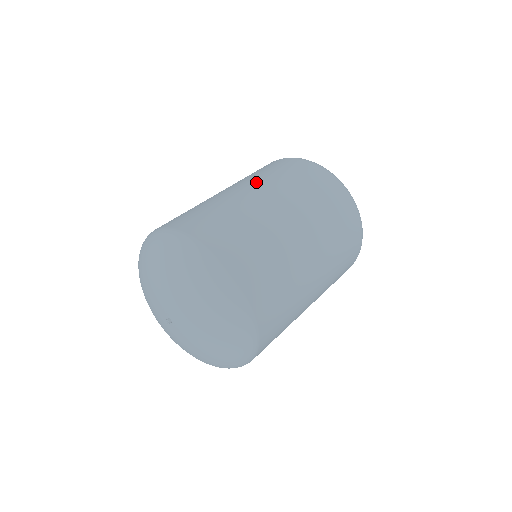
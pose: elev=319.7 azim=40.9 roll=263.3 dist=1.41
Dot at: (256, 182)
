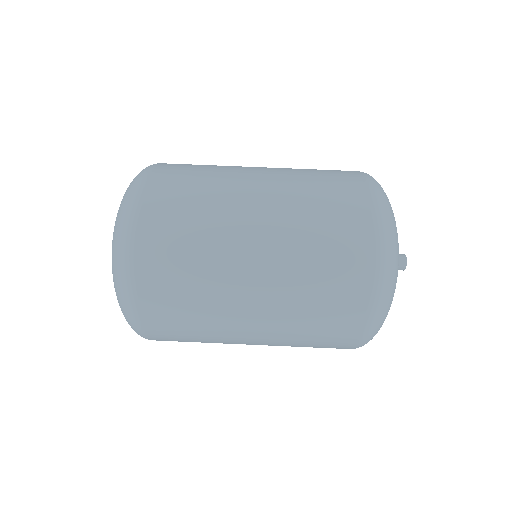
Dot at: (282, 168)
